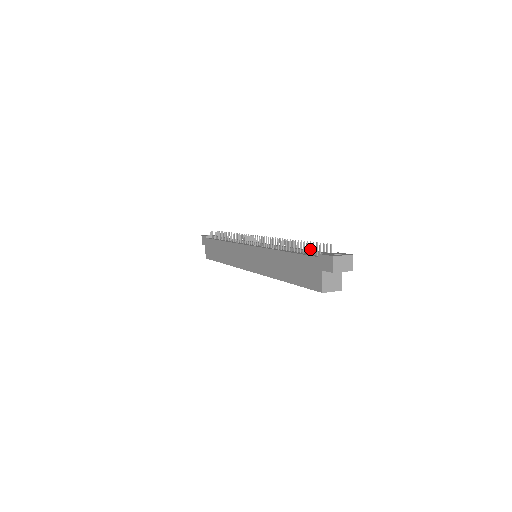
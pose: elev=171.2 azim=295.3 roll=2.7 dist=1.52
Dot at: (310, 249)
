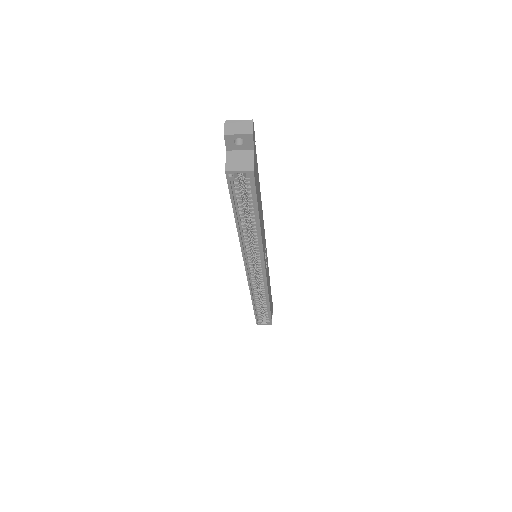
Dot at: occluded
